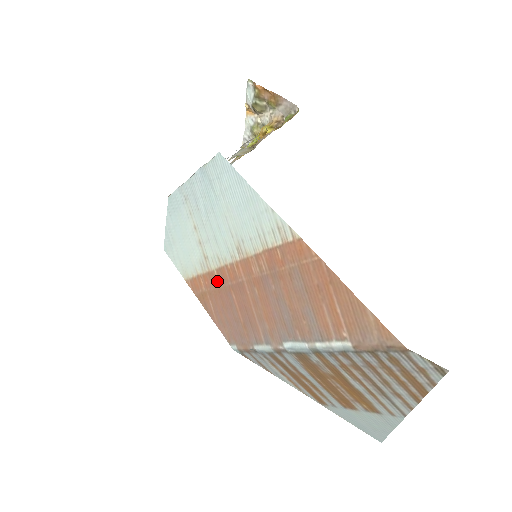
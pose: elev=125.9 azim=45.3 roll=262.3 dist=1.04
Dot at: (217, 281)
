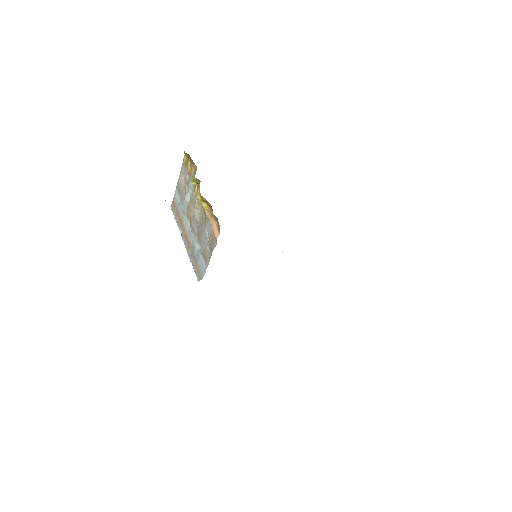
Dot at: occluded
